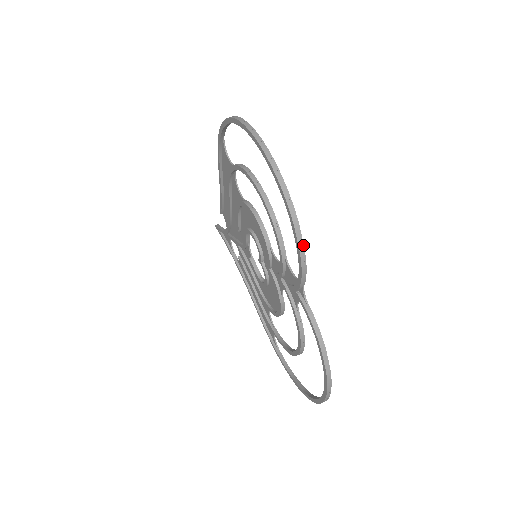
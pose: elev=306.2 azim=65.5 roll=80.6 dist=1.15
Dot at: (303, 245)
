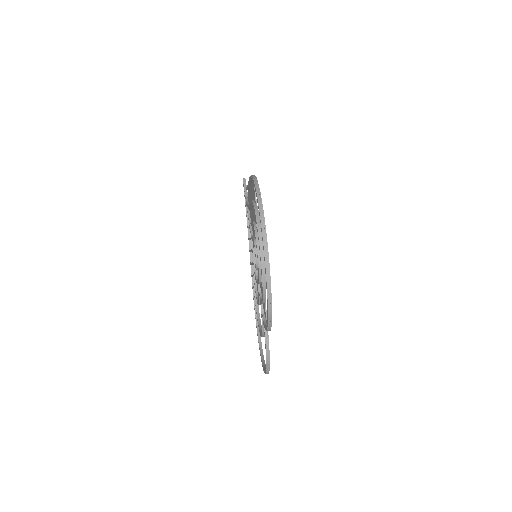
Dot at: (271, 324)
